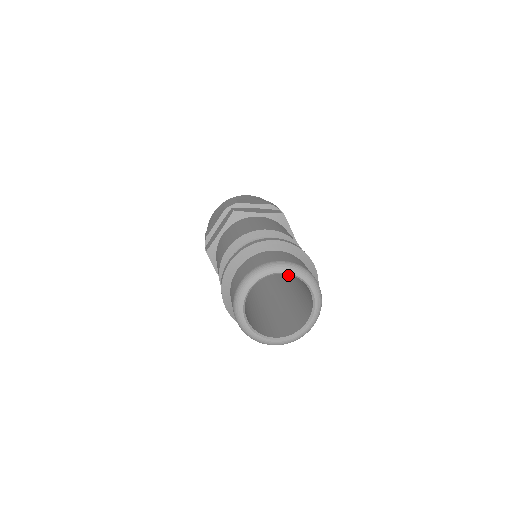
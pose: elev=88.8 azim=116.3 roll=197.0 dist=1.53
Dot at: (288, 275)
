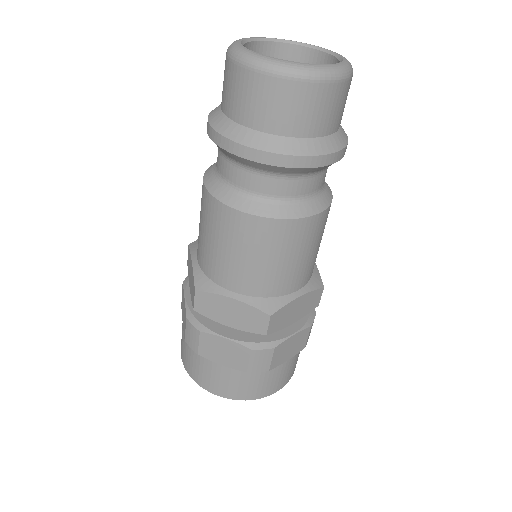
Dot at: occluded
